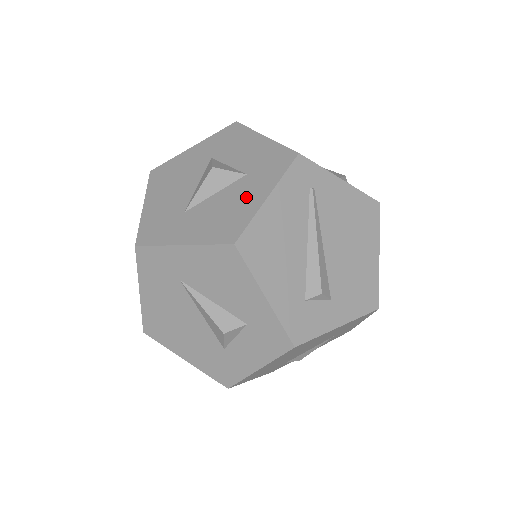
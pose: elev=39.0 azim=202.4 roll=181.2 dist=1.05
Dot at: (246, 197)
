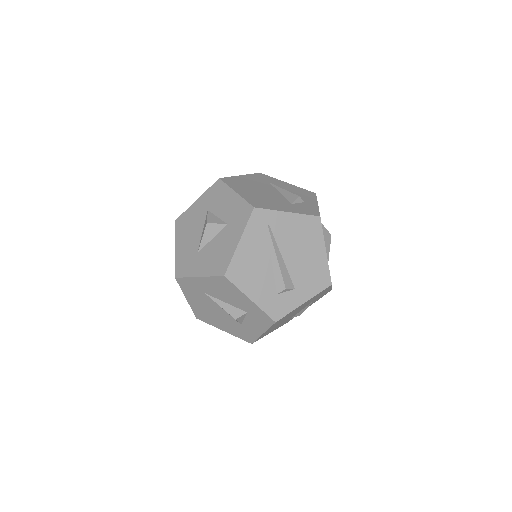
Dot at: (228, 242)
